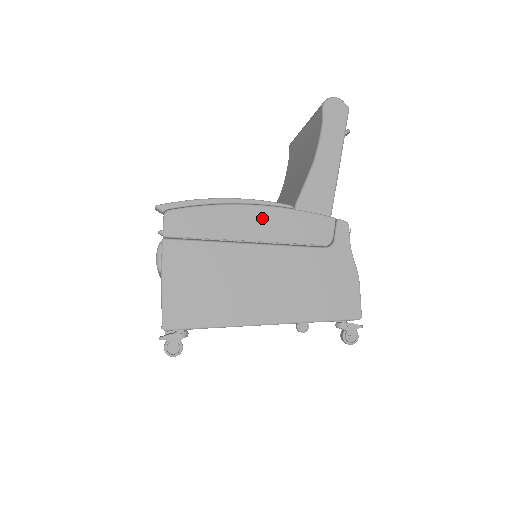
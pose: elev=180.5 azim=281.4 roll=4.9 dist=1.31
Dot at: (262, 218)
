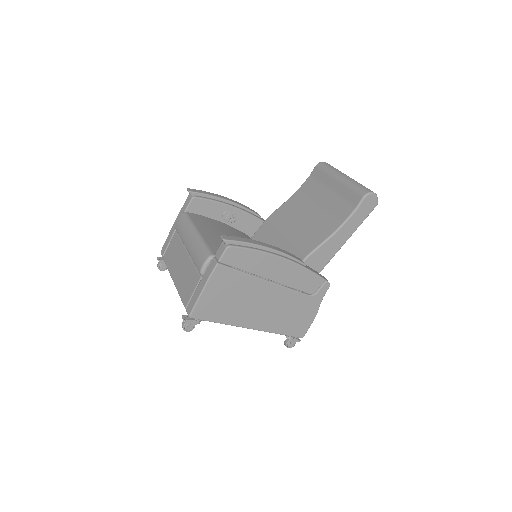
Dot at: (285, 268)
